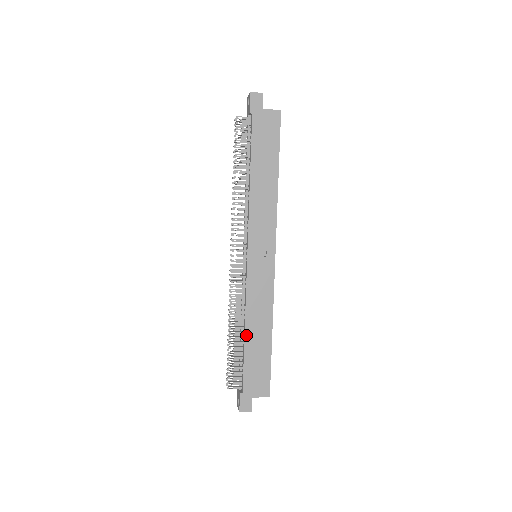
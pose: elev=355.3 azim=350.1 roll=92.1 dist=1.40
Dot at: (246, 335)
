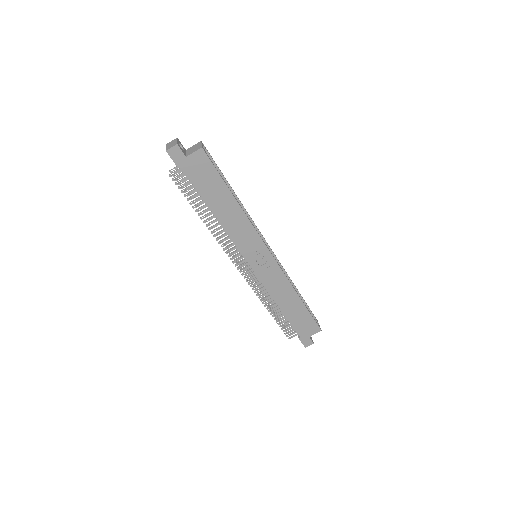
Dot at: (281, 308)
